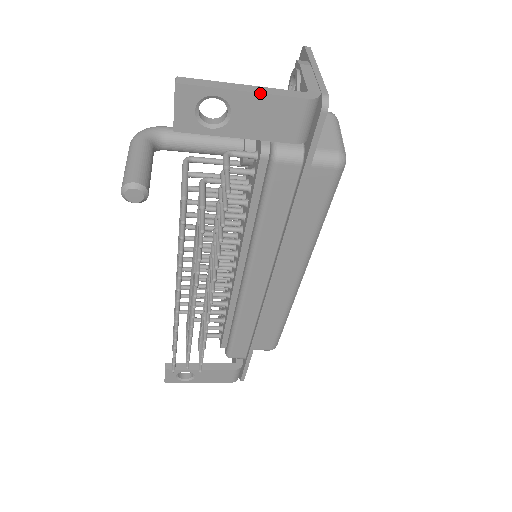
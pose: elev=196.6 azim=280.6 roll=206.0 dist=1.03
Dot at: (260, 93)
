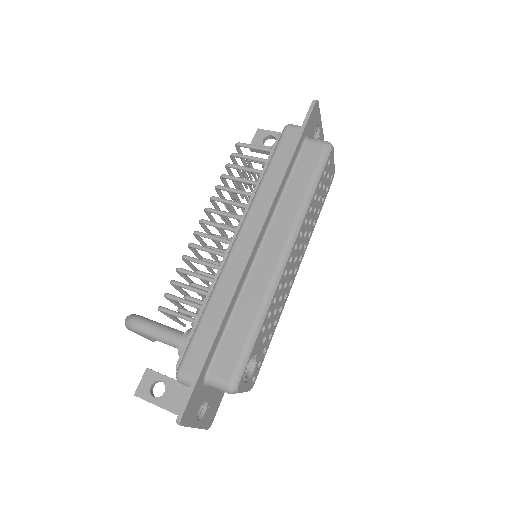
Dot at: (174, 413)
